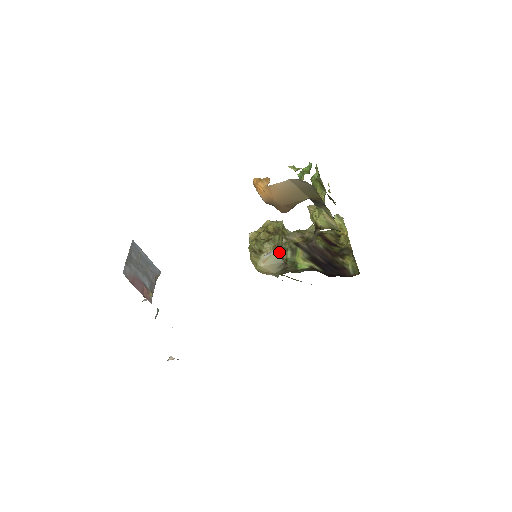
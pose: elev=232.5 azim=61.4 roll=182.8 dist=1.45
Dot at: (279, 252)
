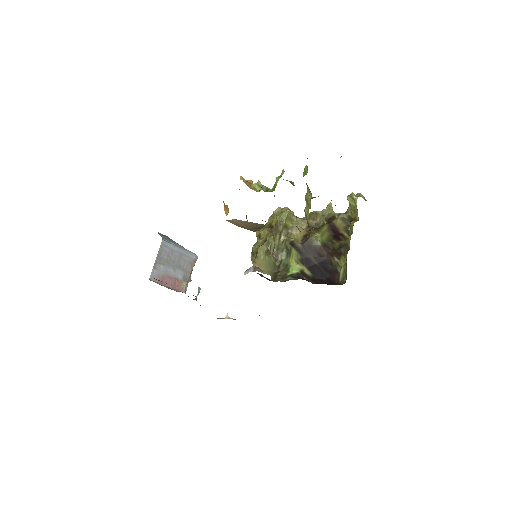
Dot at: (270, 257)
